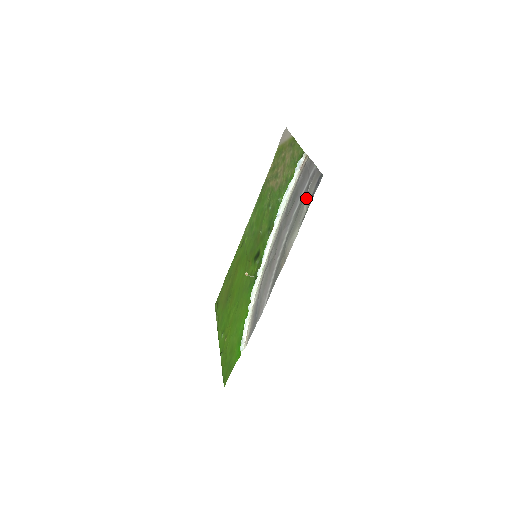
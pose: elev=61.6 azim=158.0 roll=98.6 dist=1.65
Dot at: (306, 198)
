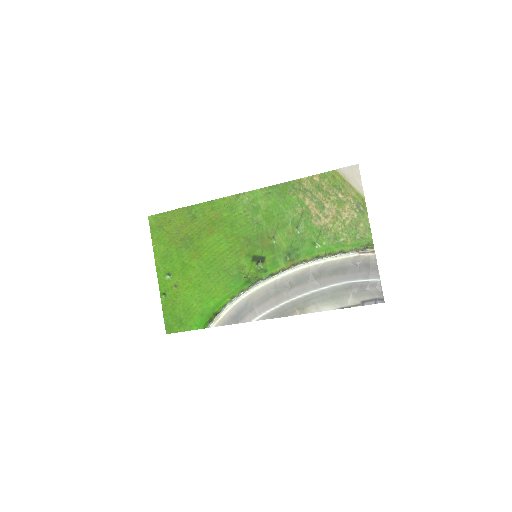
Dot at: (355, 295)
